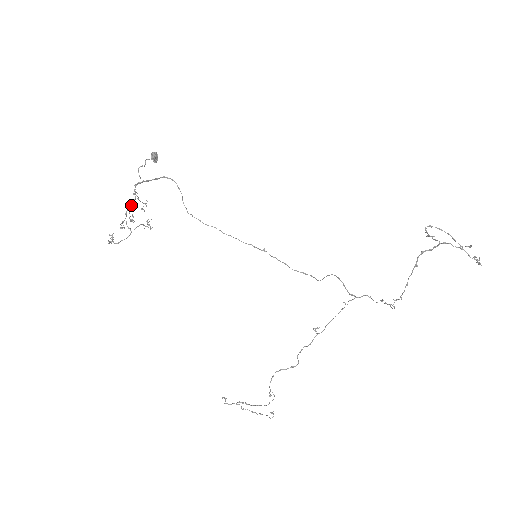
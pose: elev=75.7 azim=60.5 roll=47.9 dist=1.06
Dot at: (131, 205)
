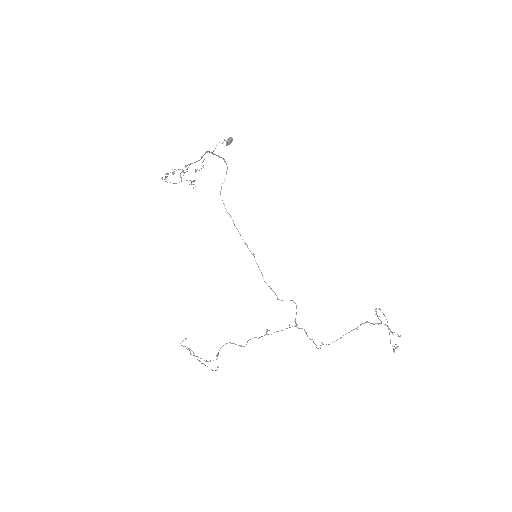
Dot at: occluded
